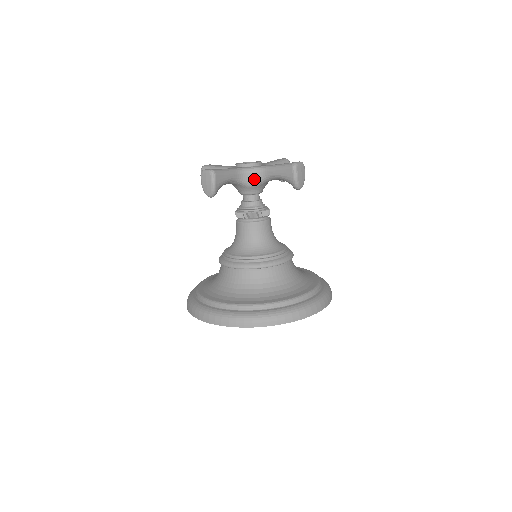
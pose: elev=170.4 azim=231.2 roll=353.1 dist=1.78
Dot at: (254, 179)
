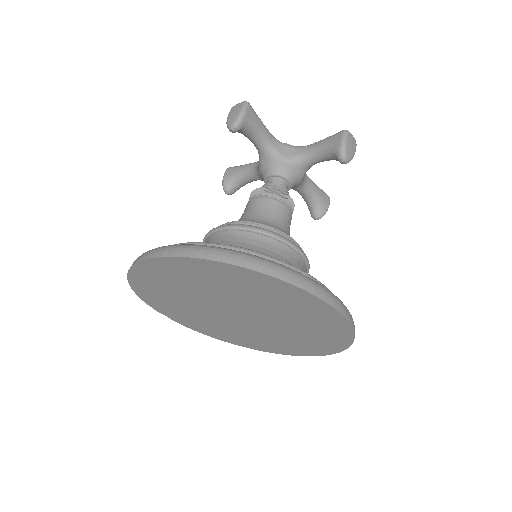
Dot at: (289, 154)
